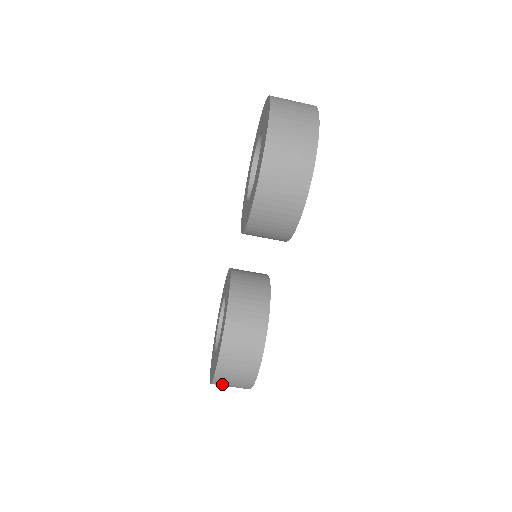
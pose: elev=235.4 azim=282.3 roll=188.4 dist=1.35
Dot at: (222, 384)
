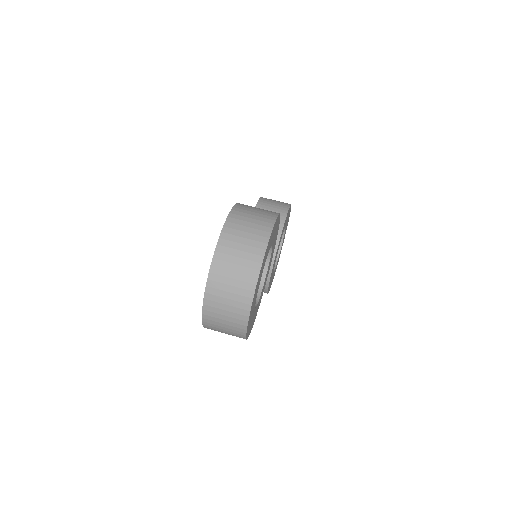
Dot at: (238, 223)
